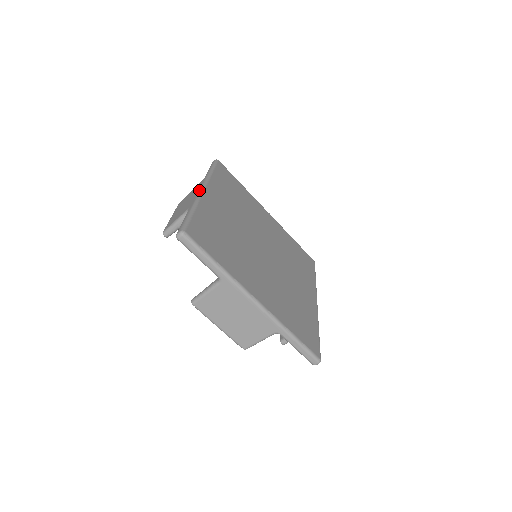
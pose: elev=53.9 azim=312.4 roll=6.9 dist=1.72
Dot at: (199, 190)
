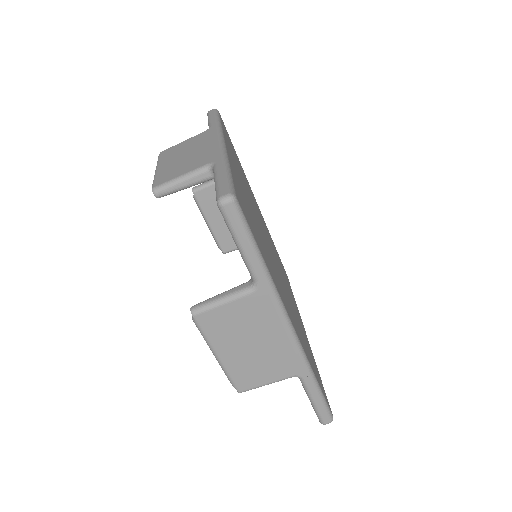
Dot at: (218, 140)
